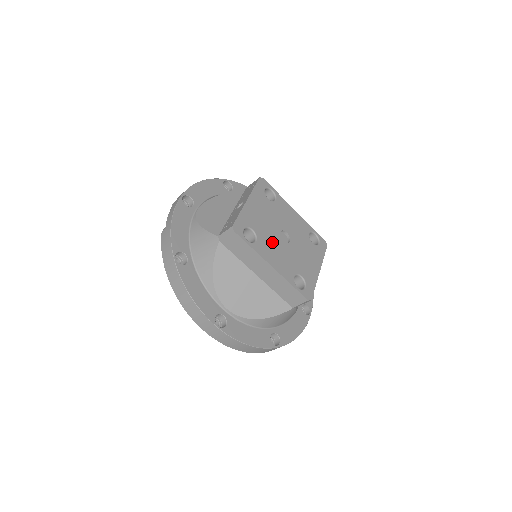
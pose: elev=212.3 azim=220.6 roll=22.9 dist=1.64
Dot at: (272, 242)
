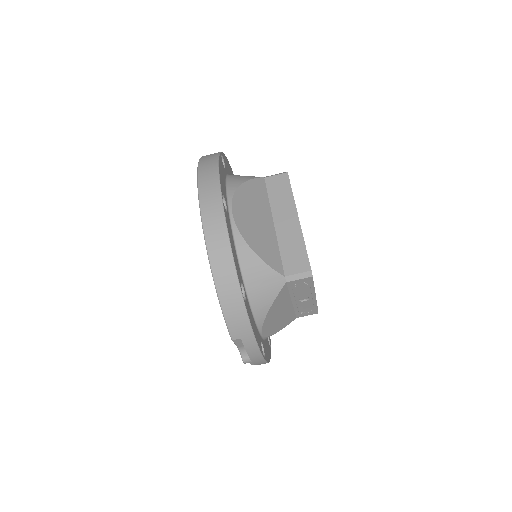
Dot at: occluded
